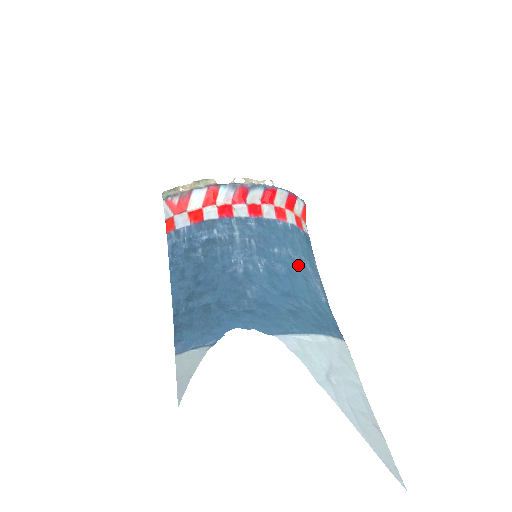
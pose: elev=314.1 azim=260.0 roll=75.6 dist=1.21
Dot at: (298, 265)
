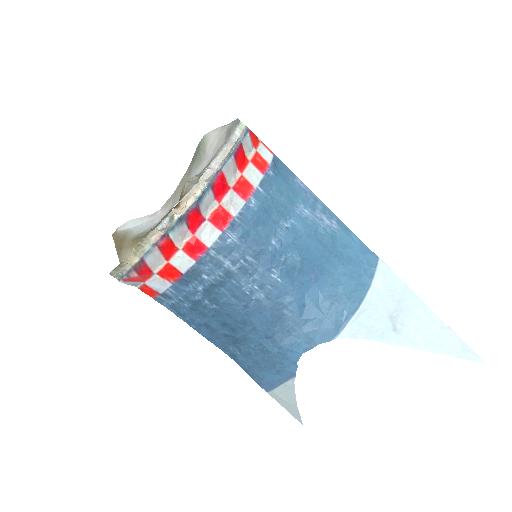
Dot at: (300, 229)
